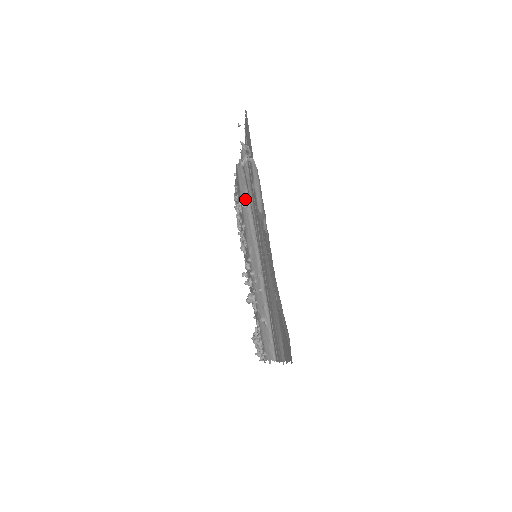
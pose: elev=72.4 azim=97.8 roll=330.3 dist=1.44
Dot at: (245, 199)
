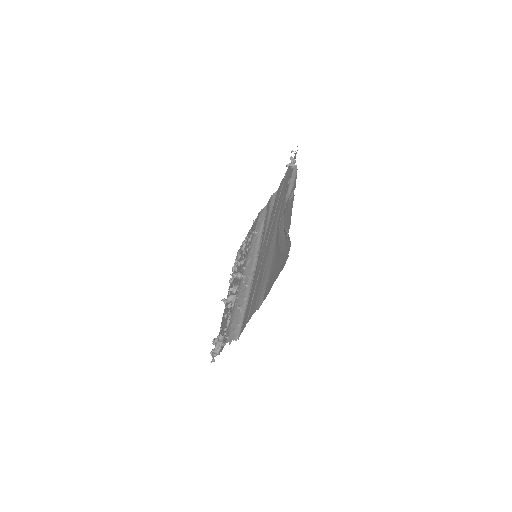
Dot at: (259, 228)
